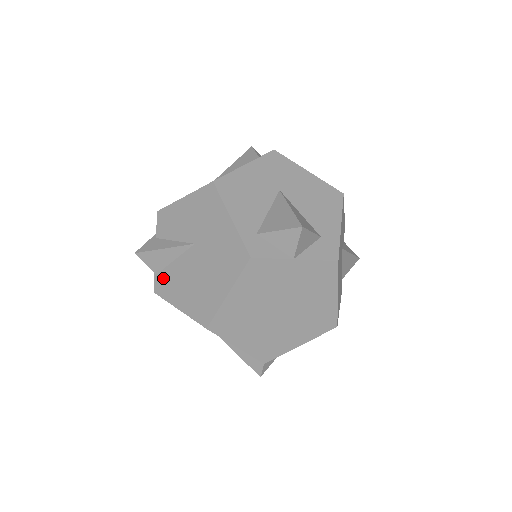
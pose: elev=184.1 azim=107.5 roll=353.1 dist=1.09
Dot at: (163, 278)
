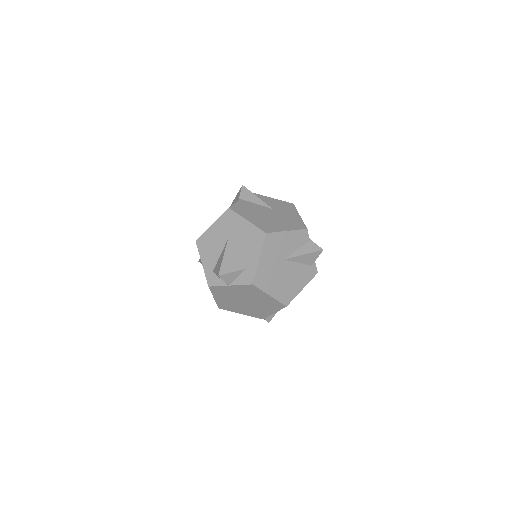
Dot at: occluded
